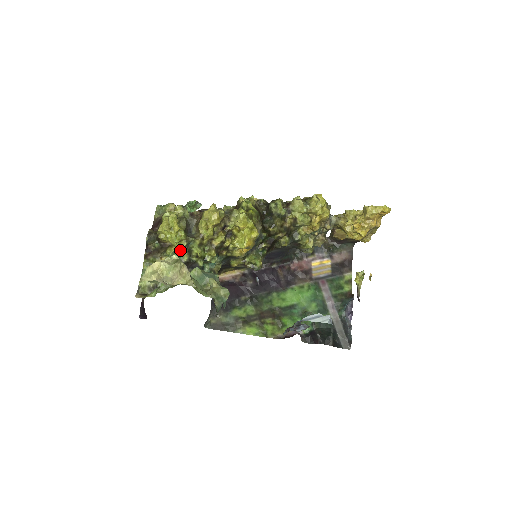
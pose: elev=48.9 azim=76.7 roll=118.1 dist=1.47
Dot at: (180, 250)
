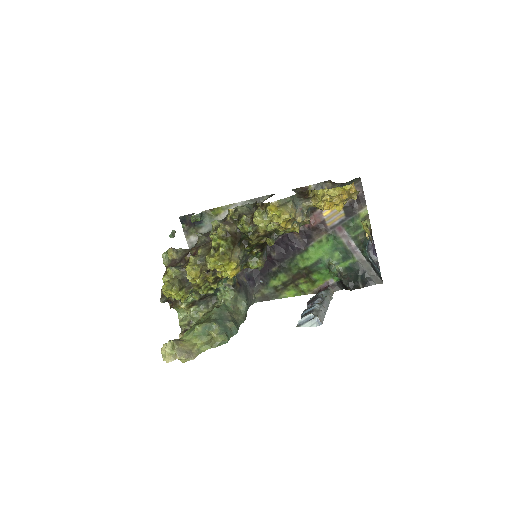
Dot at: (189, 295)
